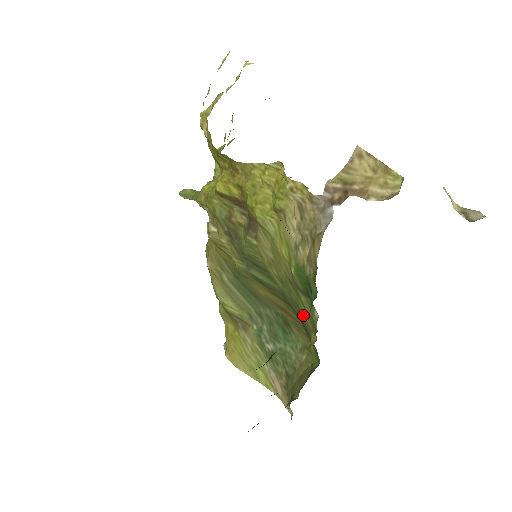
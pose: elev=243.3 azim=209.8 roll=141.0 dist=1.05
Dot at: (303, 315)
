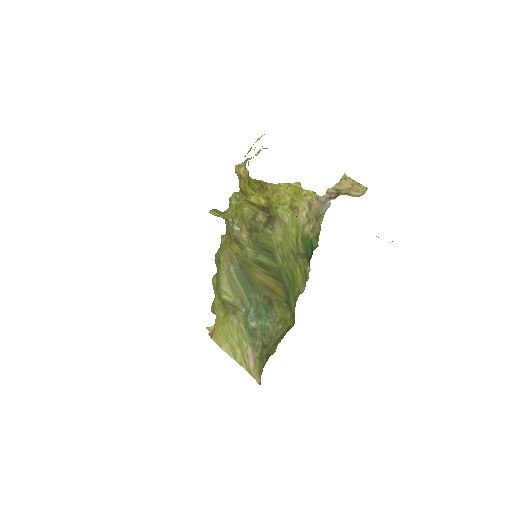
Dot at: (296, 277)
